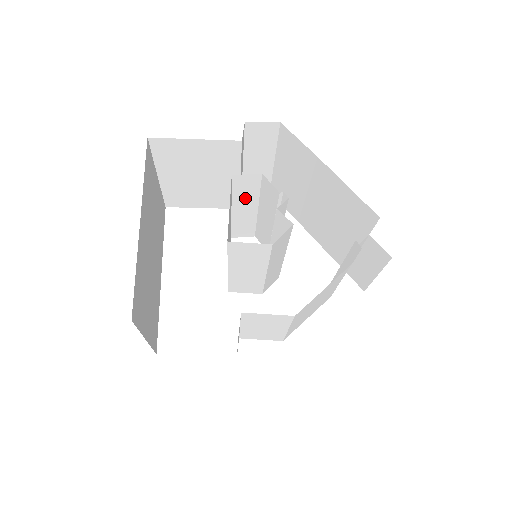
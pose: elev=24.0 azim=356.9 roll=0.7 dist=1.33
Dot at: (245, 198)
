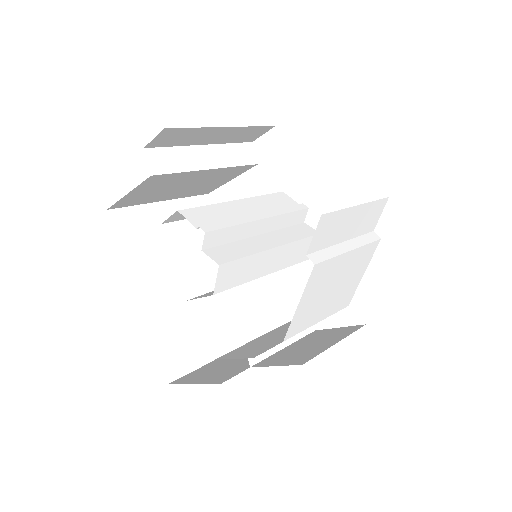
Dot at: occluded
